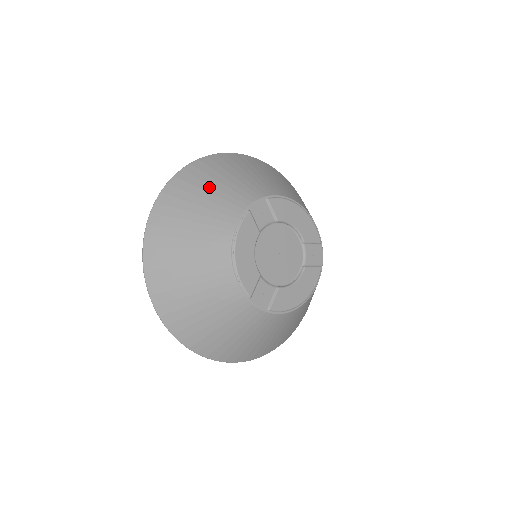
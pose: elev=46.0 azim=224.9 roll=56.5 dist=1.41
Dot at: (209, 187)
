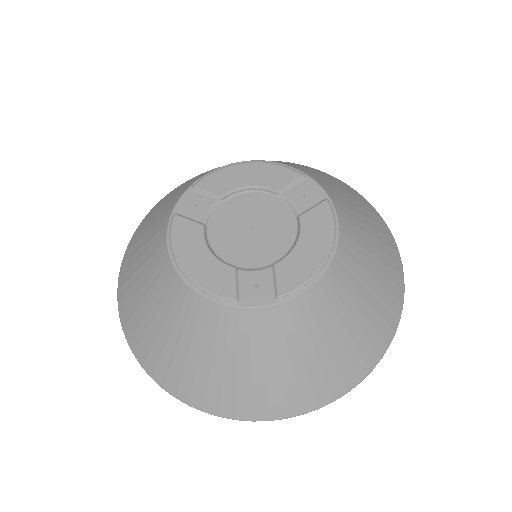
Dot at: (145, 232)
